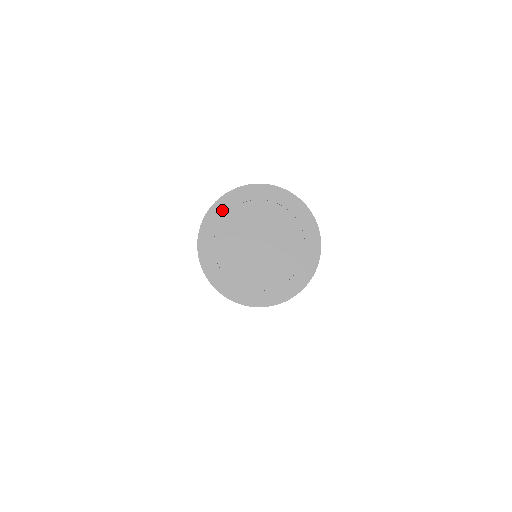
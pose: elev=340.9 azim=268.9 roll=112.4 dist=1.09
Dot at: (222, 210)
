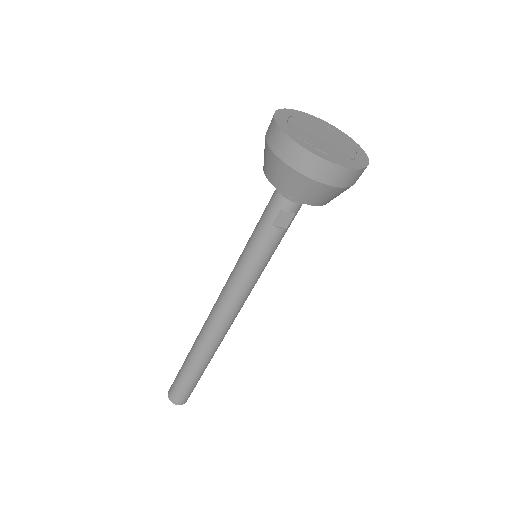
Dot at: (288, 114)
